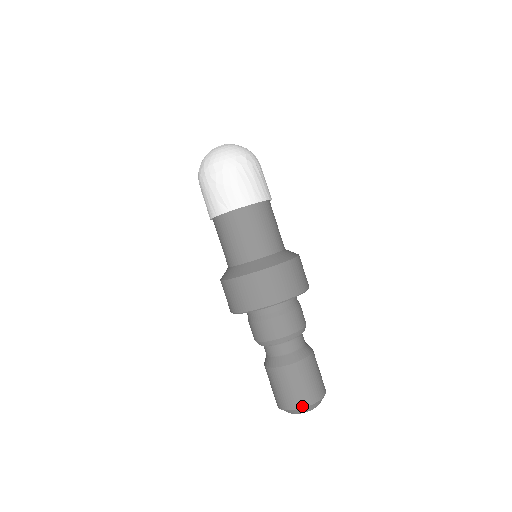
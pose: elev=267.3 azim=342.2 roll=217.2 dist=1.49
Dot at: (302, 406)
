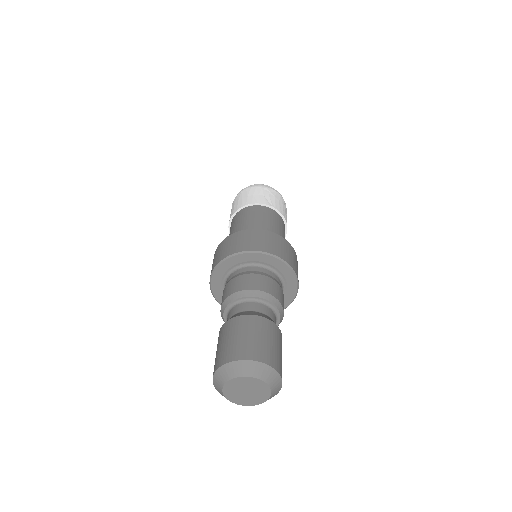
Dot at: (272, 365)
